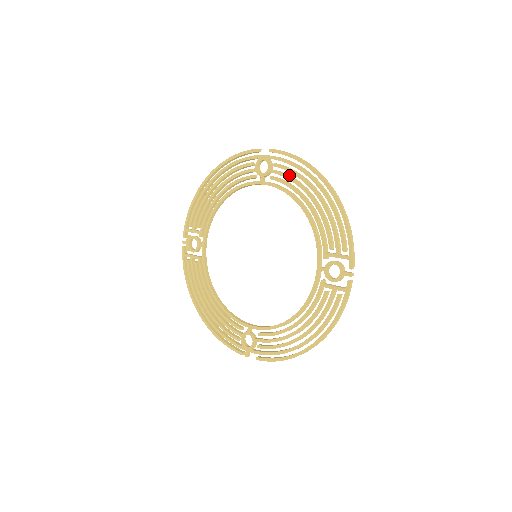
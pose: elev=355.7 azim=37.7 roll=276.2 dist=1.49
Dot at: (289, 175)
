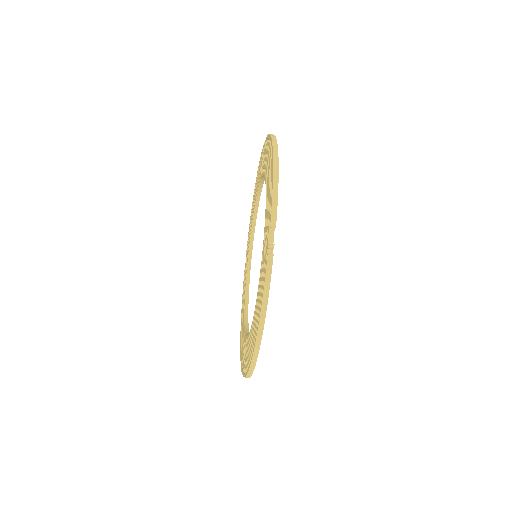
Dot at: occluded
